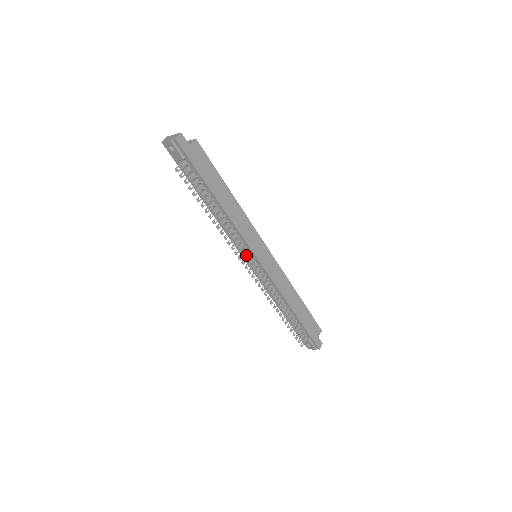
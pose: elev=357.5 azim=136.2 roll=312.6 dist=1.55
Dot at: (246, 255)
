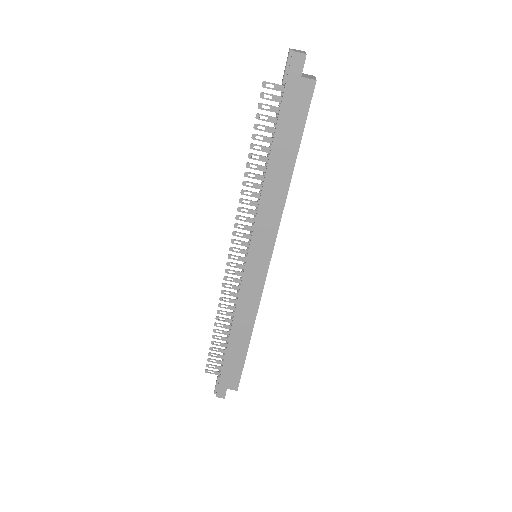
Dot at: (244, 241)
